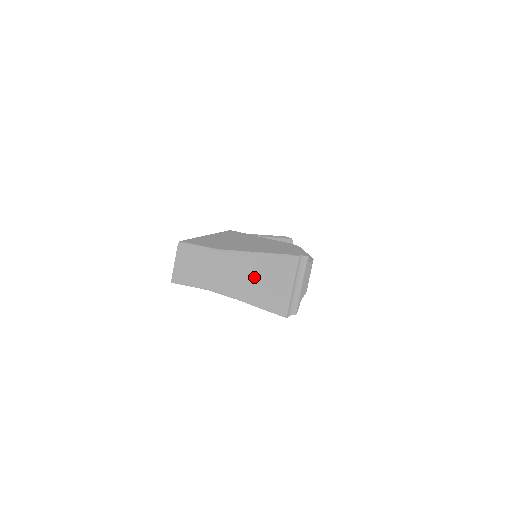
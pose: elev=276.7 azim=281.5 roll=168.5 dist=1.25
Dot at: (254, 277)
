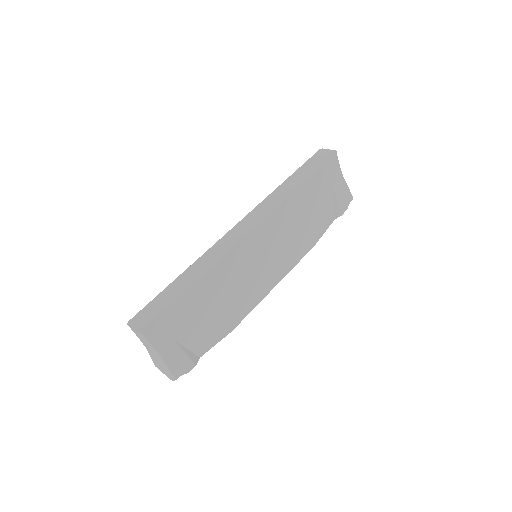
Dot at: (156, 359)
